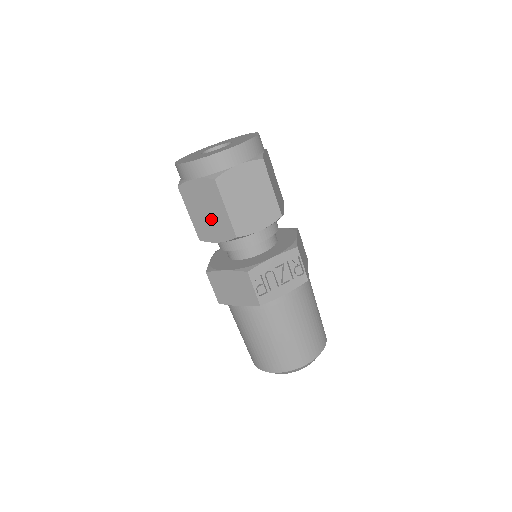
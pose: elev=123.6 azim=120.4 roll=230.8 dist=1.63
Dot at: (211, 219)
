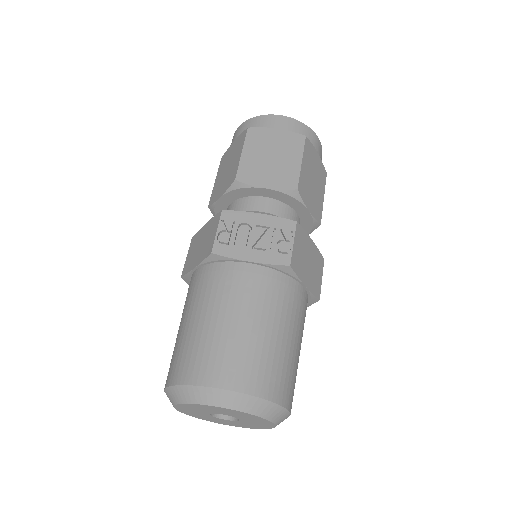
Dot at: (227, 174)
